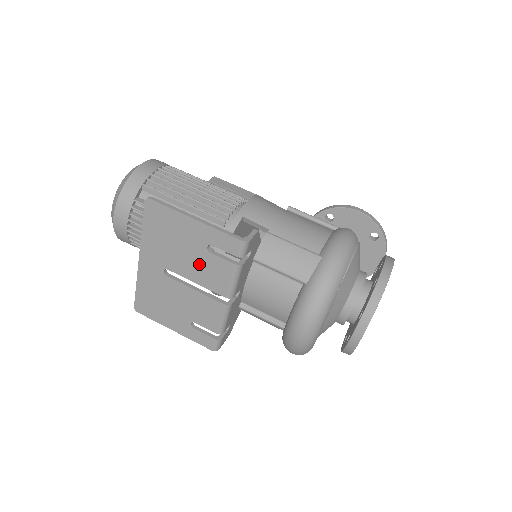
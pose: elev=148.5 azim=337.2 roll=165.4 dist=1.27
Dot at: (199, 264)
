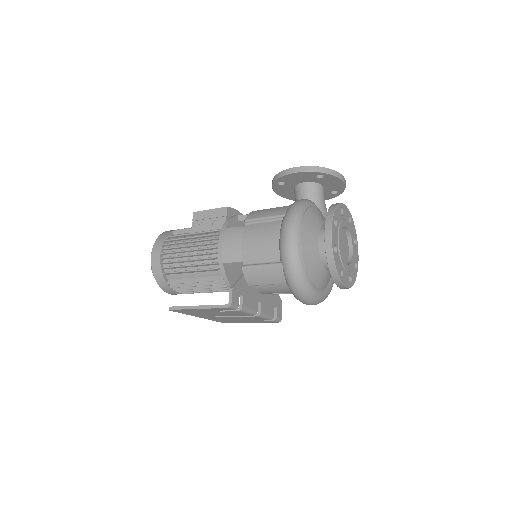
Dot at: occluded
